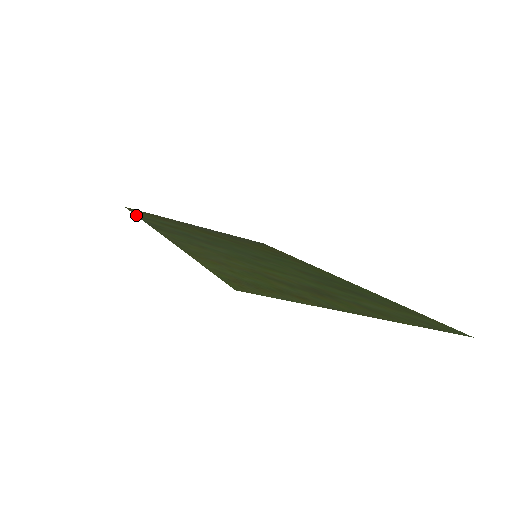
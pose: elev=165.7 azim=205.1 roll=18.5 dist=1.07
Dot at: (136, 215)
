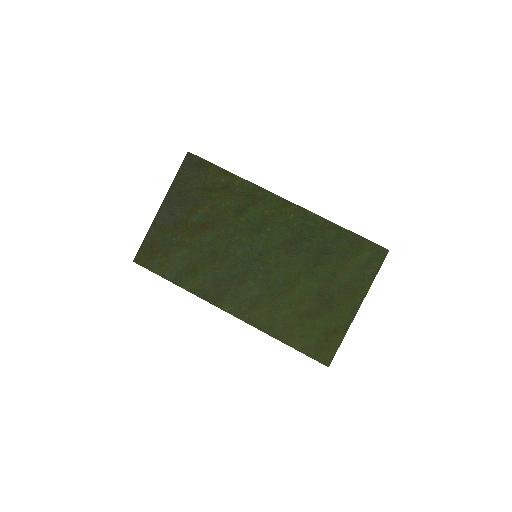
Dot at: occluded
